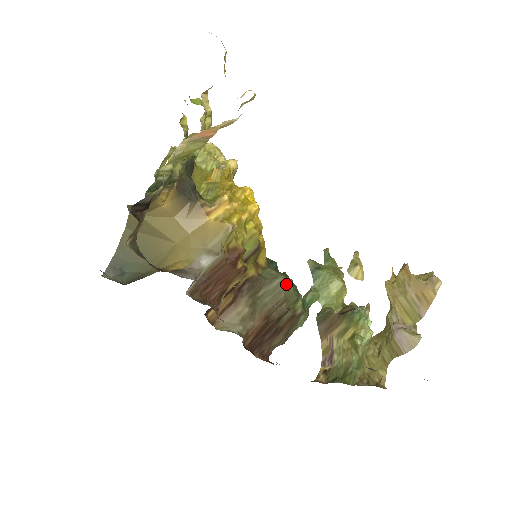
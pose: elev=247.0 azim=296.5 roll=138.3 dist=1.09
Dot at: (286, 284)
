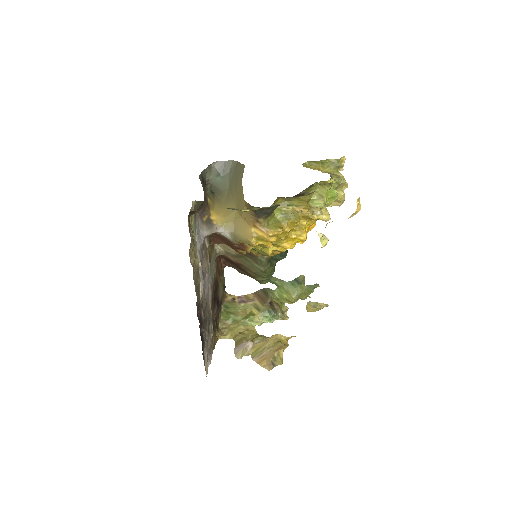
Dot at: (261, 272)
